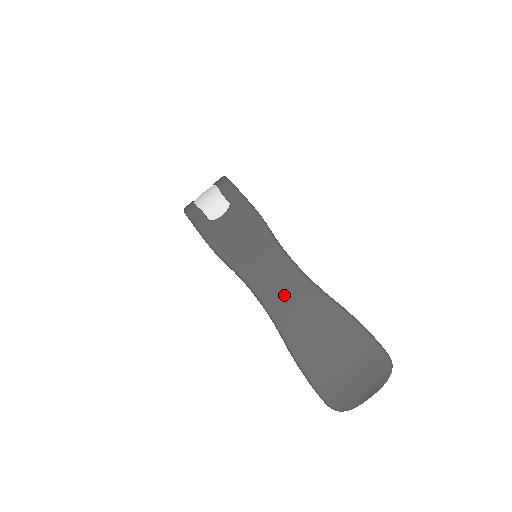
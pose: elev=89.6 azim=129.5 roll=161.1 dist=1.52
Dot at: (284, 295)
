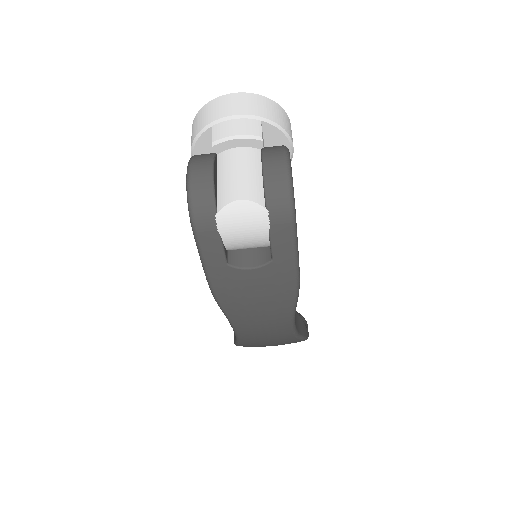
Dot at: (263, 339)
